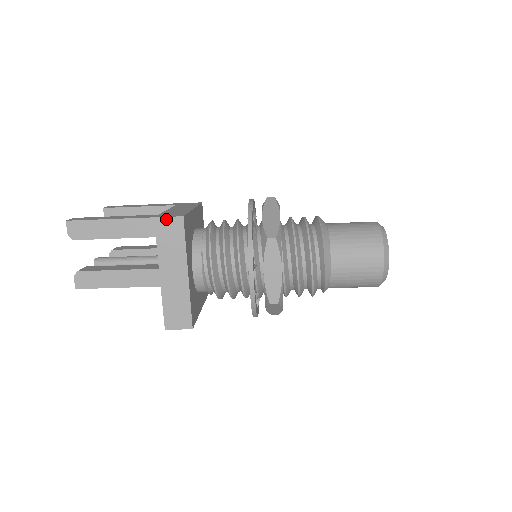
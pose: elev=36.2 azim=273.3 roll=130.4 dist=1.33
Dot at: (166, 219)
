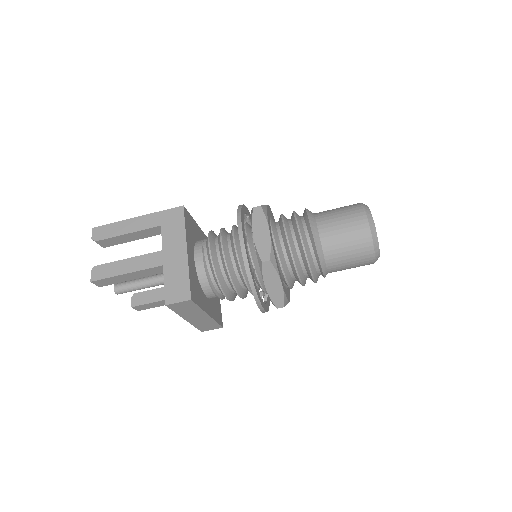
Dot at: (170, 210)
